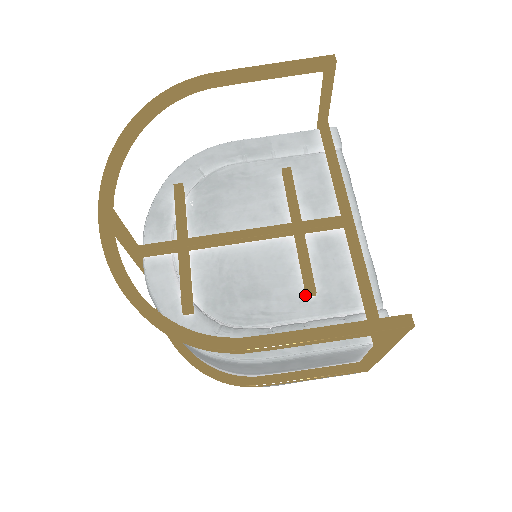
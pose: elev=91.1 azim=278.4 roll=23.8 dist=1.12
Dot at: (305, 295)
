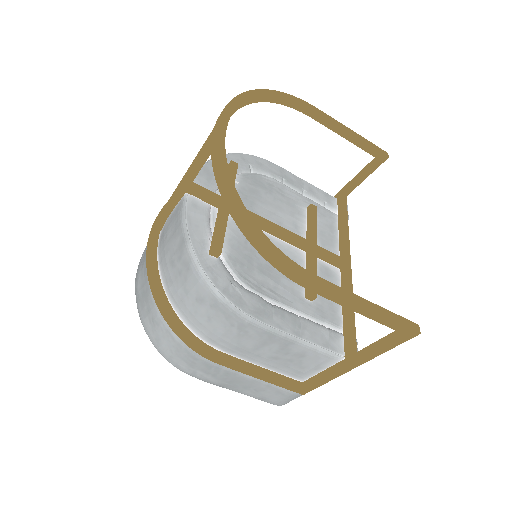
Dot at: (305, 296)
